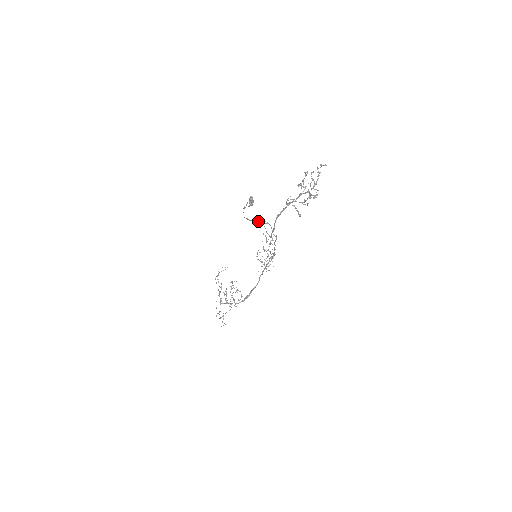
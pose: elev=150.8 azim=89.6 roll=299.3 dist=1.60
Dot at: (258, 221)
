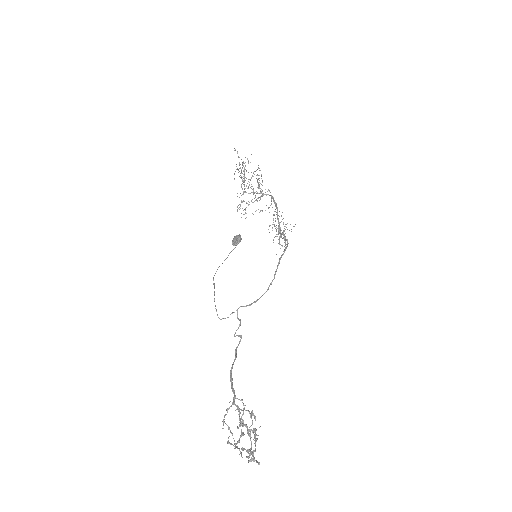
Dot at: occluded
